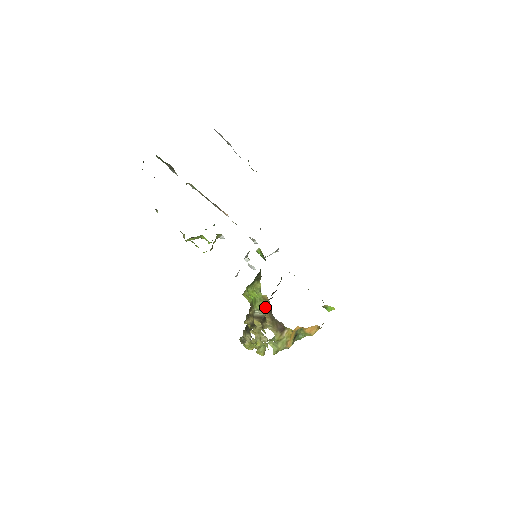
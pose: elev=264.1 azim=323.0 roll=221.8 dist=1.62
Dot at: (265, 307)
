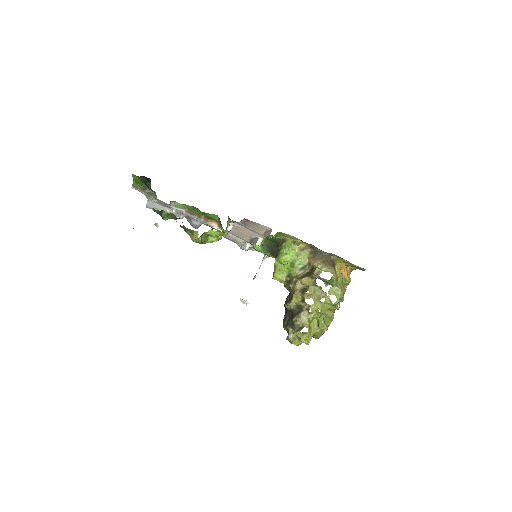
Dot at: (306, 256)
